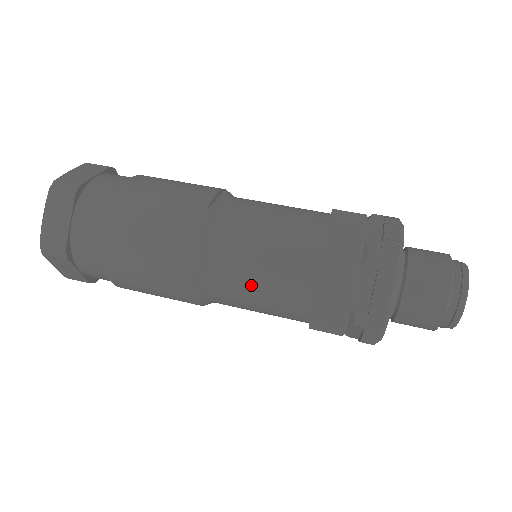
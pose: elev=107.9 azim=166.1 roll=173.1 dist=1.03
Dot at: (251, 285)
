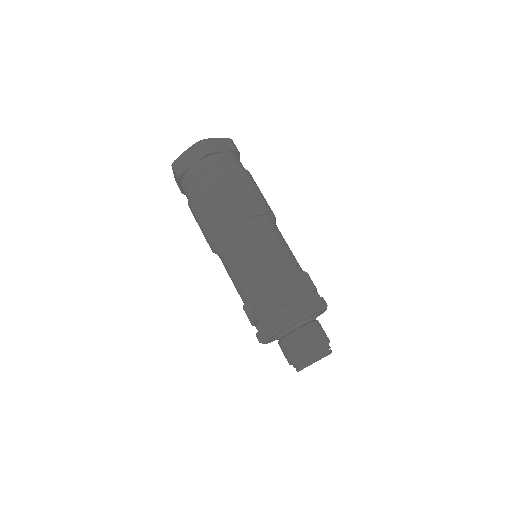
Dot at: (234, 267)
